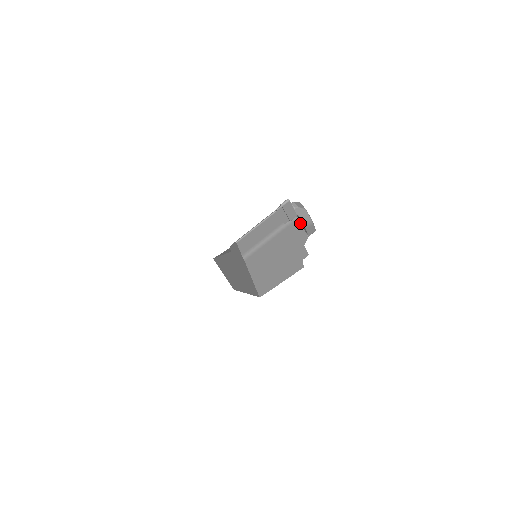
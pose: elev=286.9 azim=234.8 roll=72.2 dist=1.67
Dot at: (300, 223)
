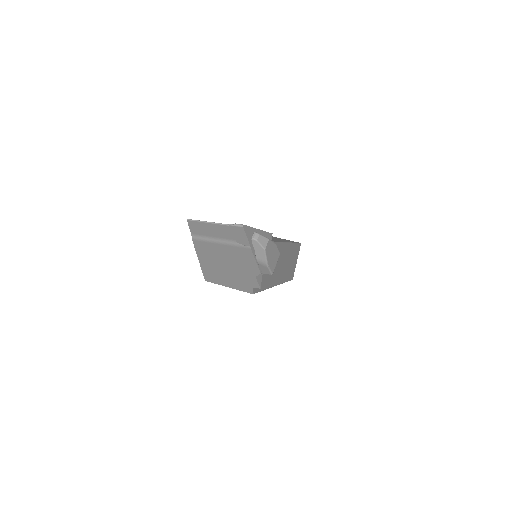
Dot at: (253, 255)
